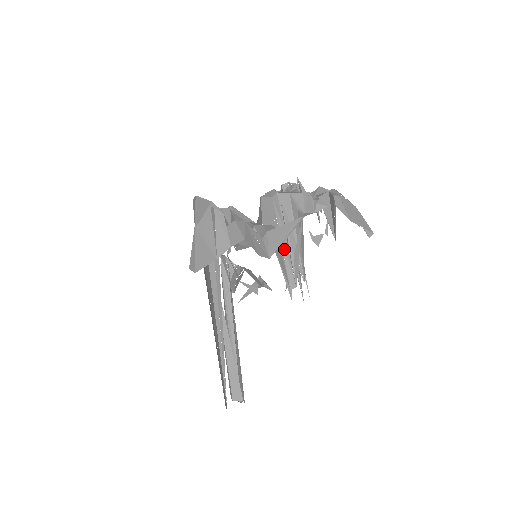
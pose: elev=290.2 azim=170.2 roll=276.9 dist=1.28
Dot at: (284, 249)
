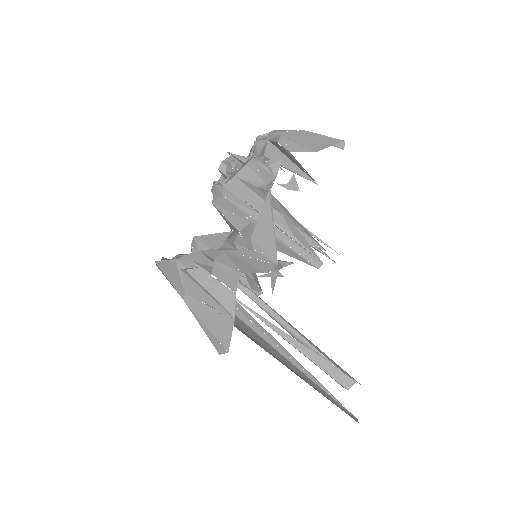
Dot at: (279, 236)
